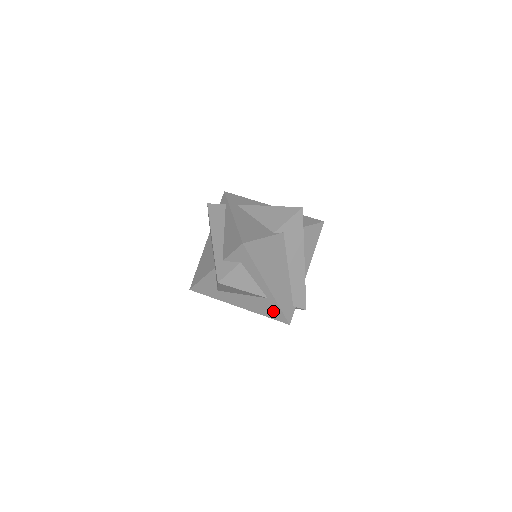
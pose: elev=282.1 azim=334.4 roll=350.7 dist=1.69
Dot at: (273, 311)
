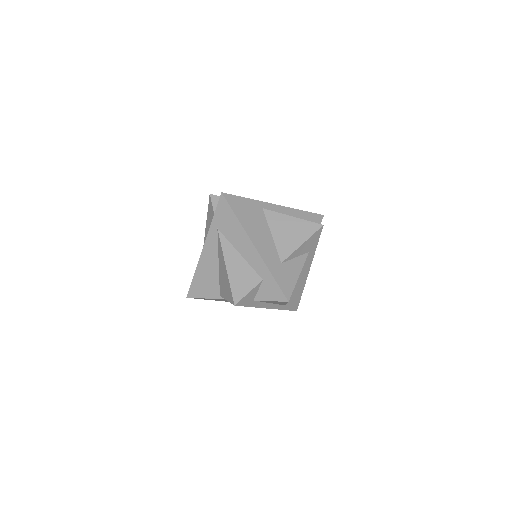
Dot at: occluded
